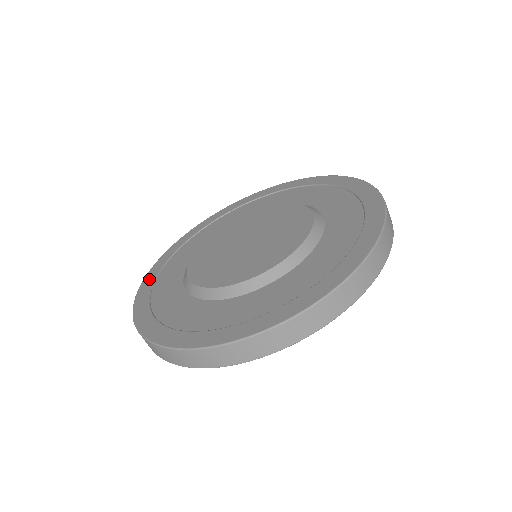
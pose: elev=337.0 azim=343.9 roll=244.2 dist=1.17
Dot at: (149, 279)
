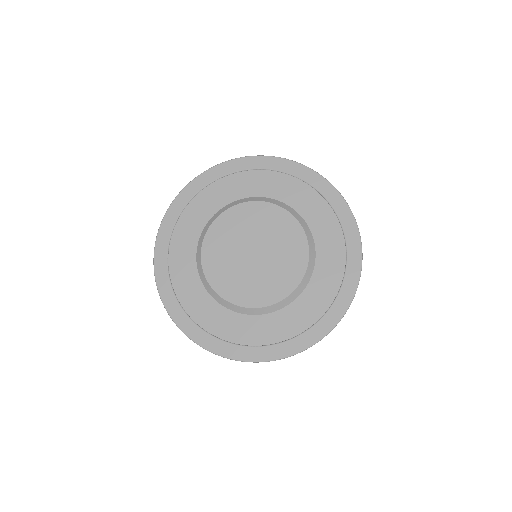
Dot at: (192, 189)
